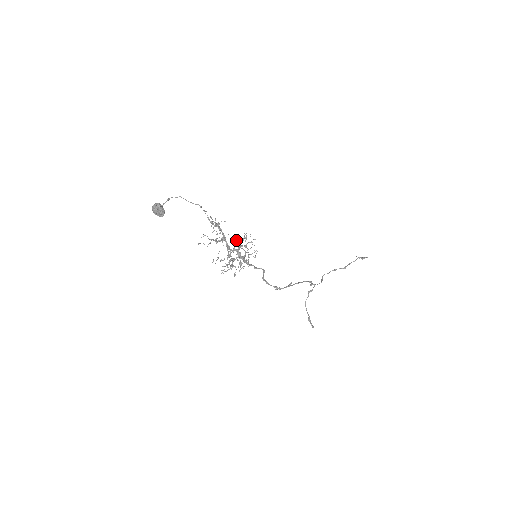
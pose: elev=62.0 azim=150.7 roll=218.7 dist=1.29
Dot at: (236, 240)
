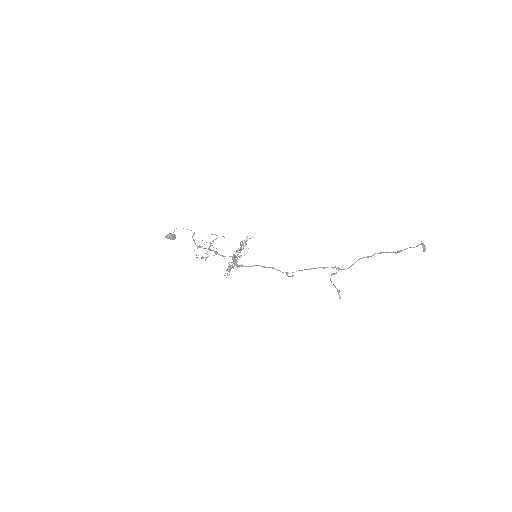
Dot at: occluded
